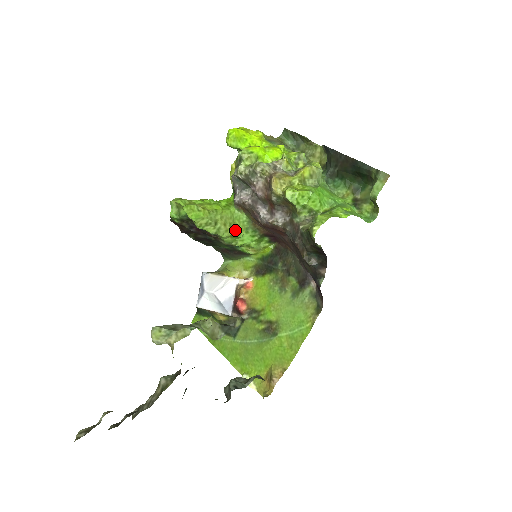
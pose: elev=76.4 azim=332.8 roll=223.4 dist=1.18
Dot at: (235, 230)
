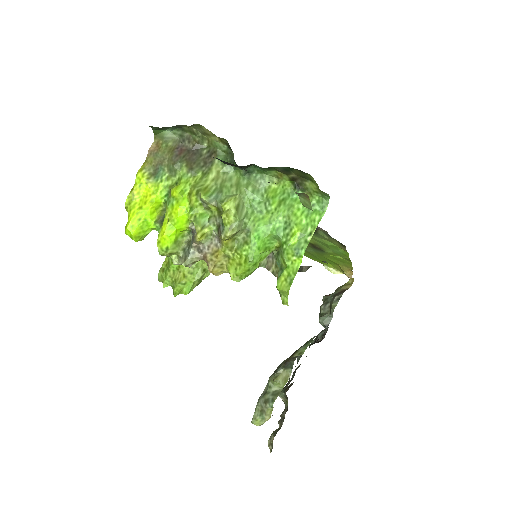
Dot at: occluded
